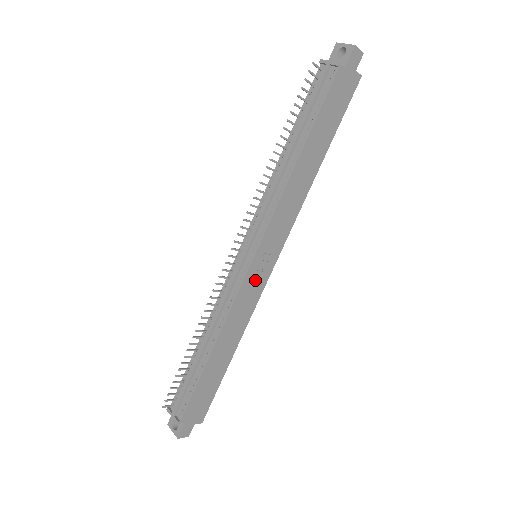
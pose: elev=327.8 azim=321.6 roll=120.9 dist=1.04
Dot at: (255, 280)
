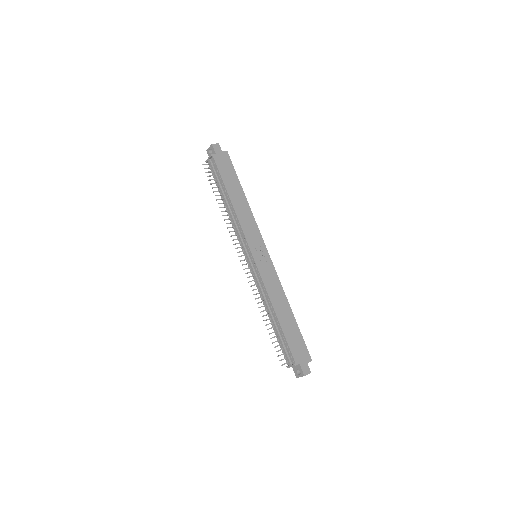
Dot at: (264, 265)
